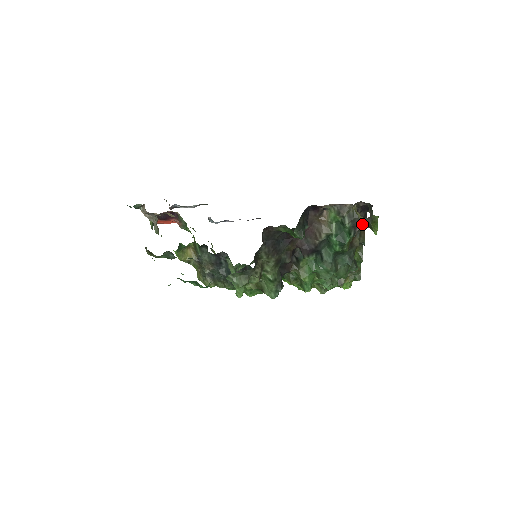
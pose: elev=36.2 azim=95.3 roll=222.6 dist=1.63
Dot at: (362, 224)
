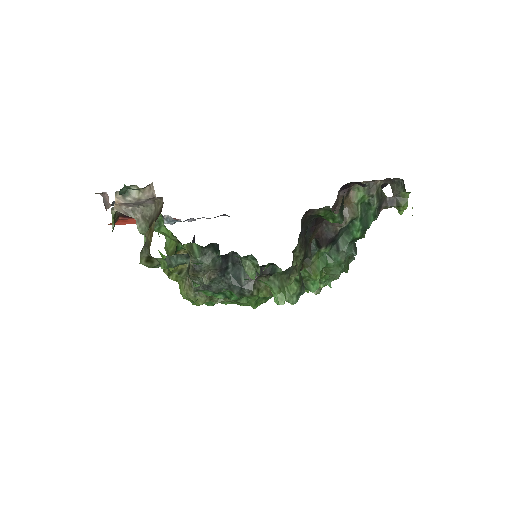
Dot at: (388, 203)
